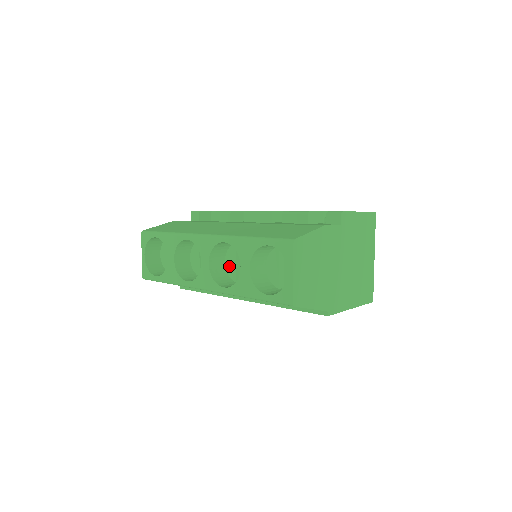
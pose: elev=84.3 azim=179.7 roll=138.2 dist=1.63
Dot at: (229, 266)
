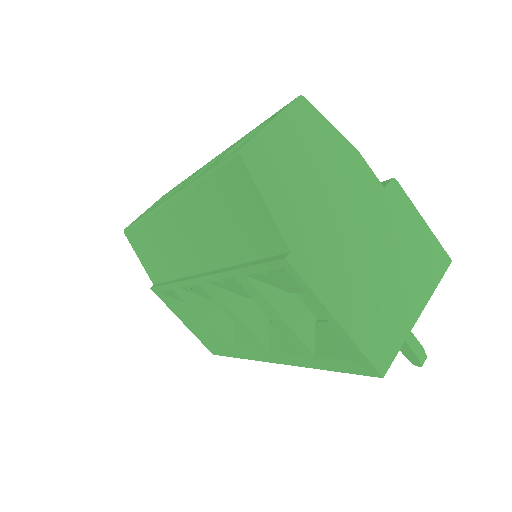
Dot at: occluded
